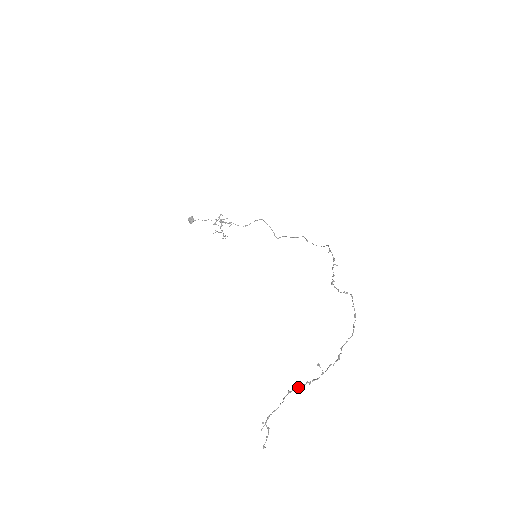
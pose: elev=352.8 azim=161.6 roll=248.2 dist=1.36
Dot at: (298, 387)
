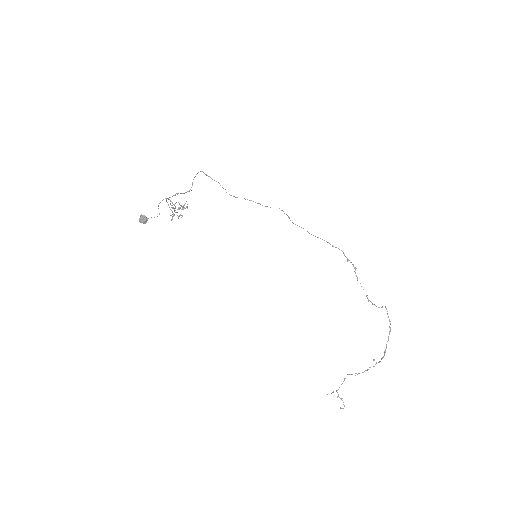
Dot at: occluded
